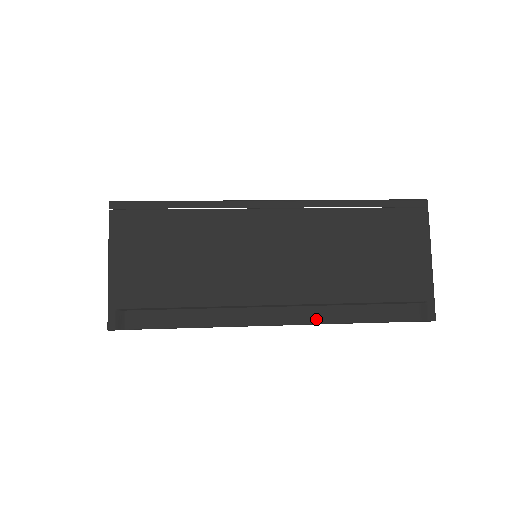
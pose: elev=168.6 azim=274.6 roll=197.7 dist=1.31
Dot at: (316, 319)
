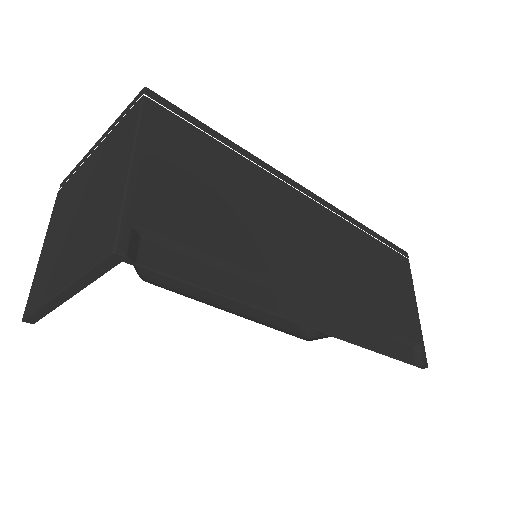
Dot at: (346, 334)
